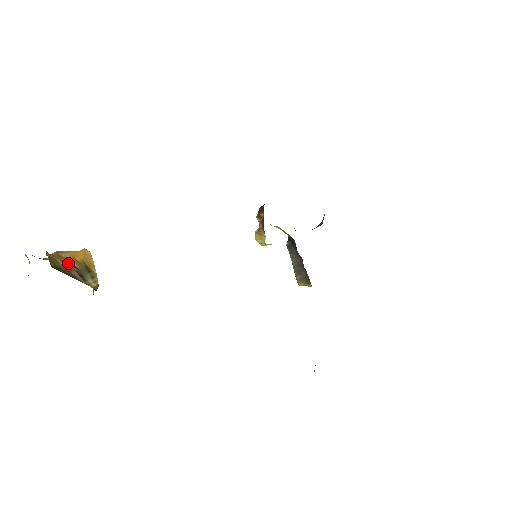
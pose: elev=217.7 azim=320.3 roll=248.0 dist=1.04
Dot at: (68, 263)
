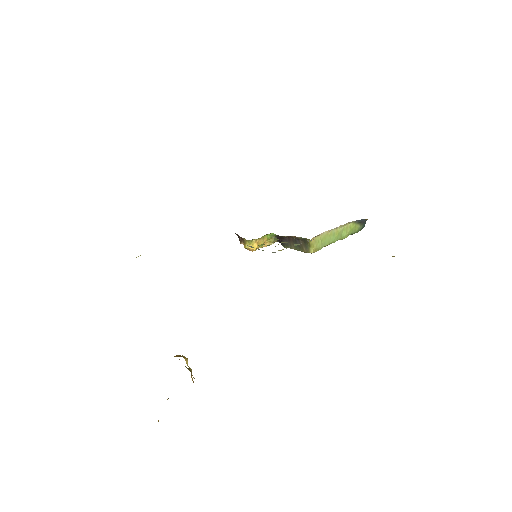
Dot at: occluded
